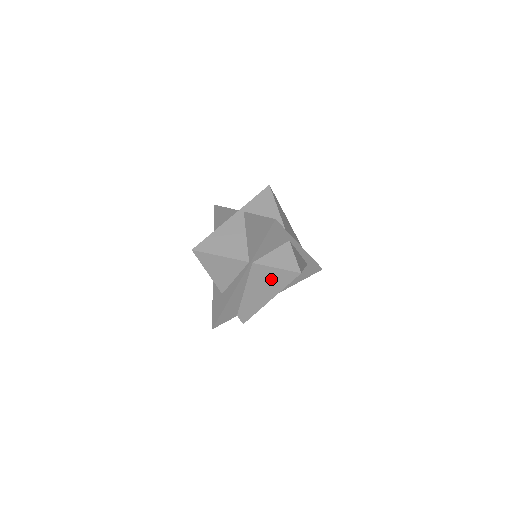
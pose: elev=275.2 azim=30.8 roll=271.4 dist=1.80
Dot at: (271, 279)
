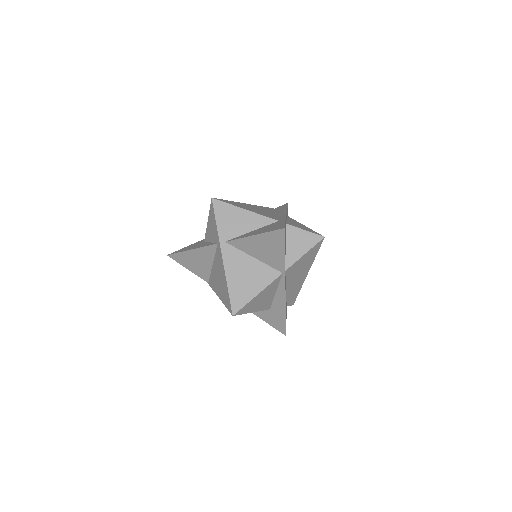
Dot at: (303, 263)
